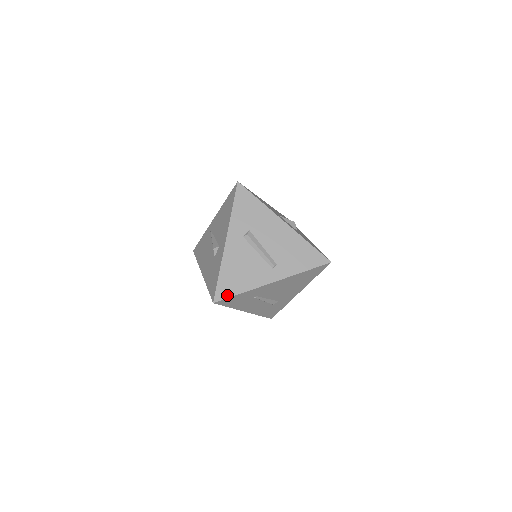
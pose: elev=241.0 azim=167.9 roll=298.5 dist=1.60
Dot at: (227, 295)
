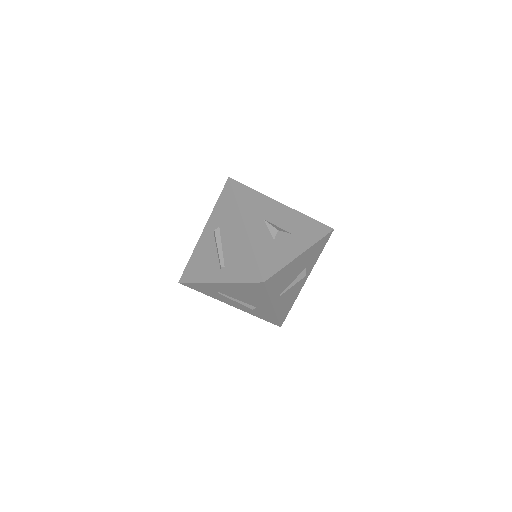
Dot at: (187, 280)
